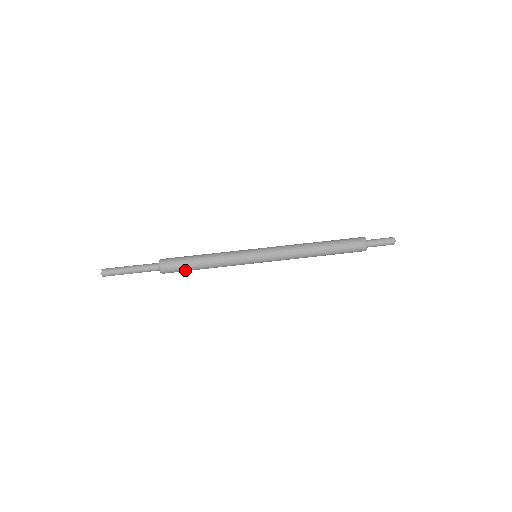
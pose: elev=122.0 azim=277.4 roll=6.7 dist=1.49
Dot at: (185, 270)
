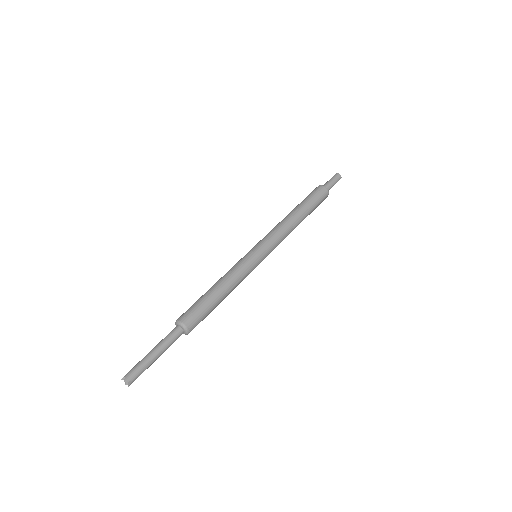
Dot at: (208, 311)
